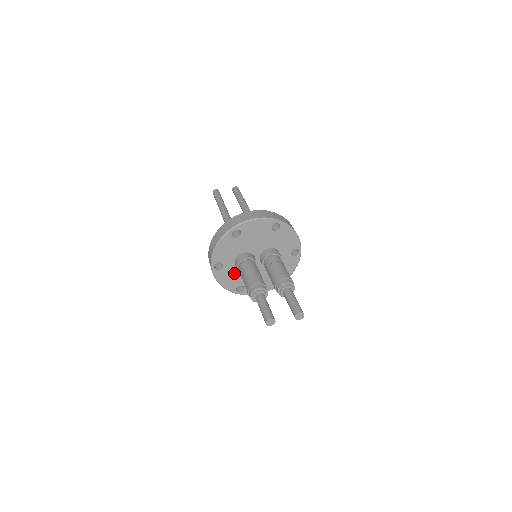
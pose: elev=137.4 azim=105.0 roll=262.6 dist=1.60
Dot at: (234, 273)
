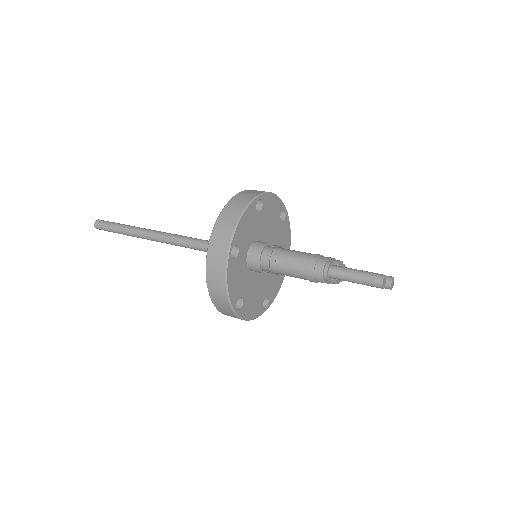
Dot at: (242, 272)
